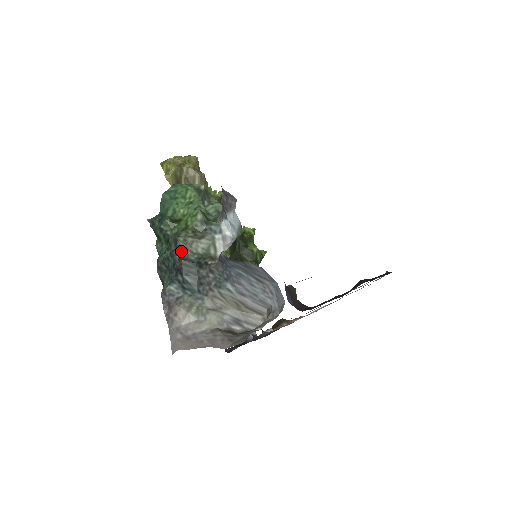
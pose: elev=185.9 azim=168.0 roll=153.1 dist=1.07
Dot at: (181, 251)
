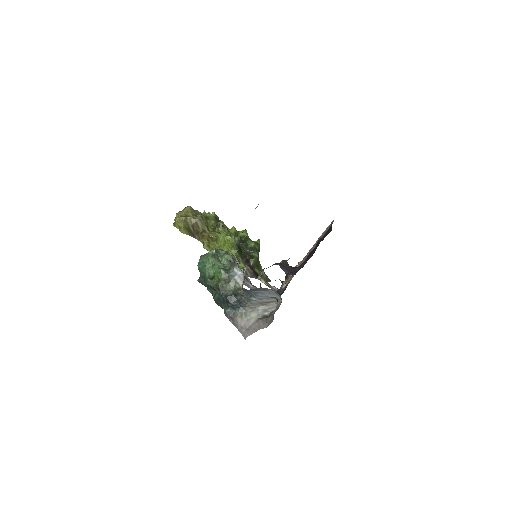
Dot at: (223, 292)
